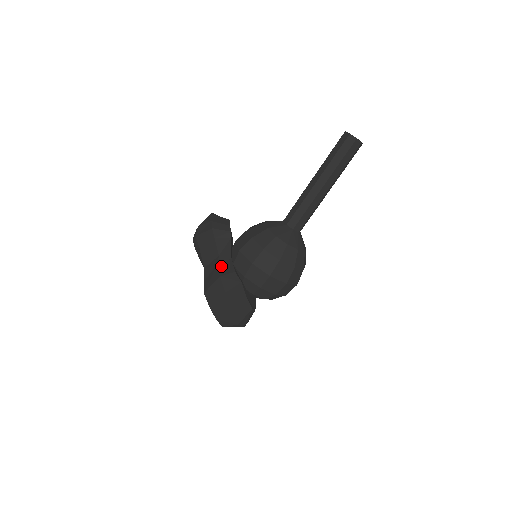
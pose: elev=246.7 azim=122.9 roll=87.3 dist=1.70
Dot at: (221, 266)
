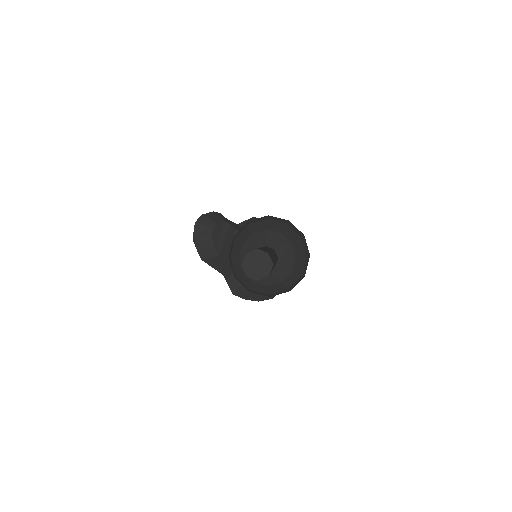
Dot at: (230, 281)
